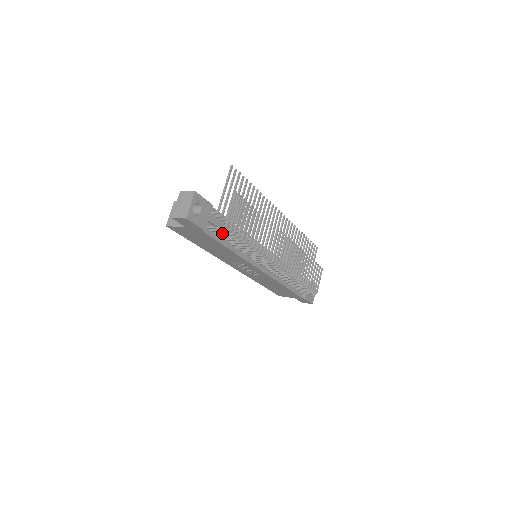
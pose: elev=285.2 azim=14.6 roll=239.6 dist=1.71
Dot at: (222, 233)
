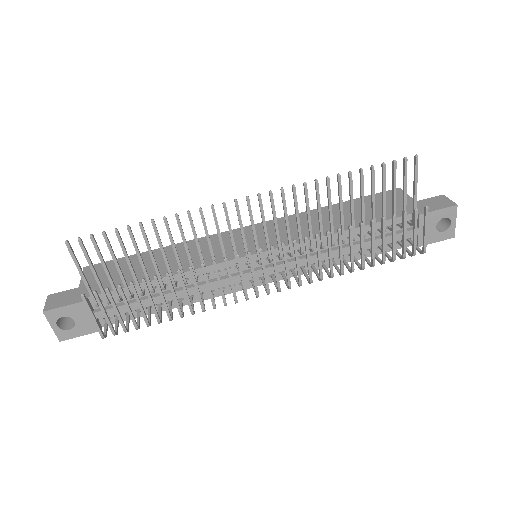
Dot at: (126, 320)
